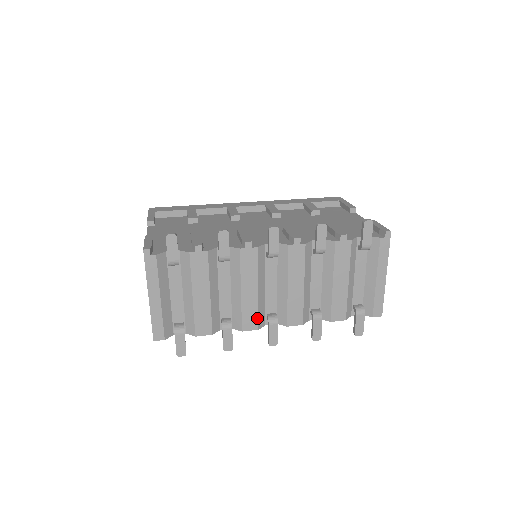
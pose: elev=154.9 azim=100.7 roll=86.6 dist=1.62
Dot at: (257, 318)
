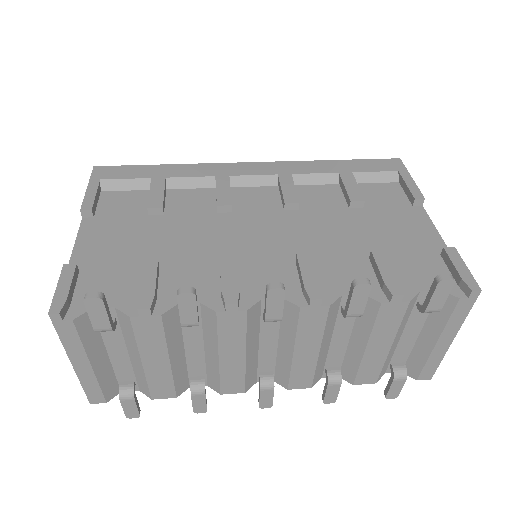
Dot at: (243, 382)
